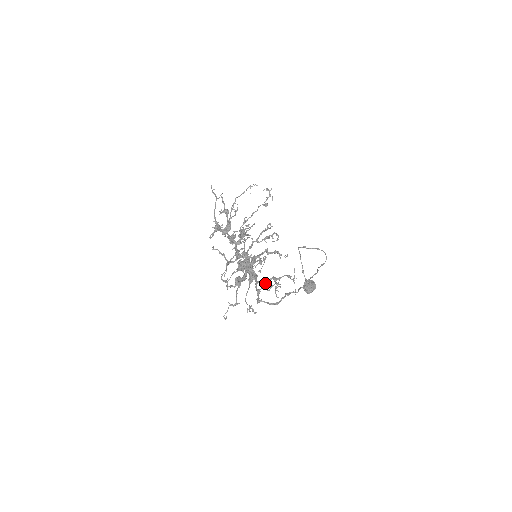
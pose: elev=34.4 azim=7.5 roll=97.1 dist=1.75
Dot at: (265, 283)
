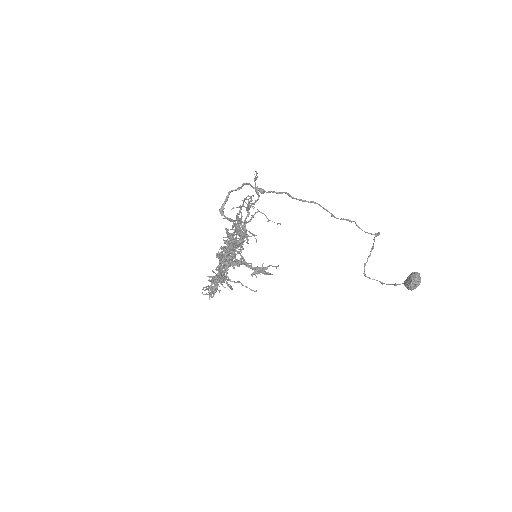
Dot at: (244, 223)
